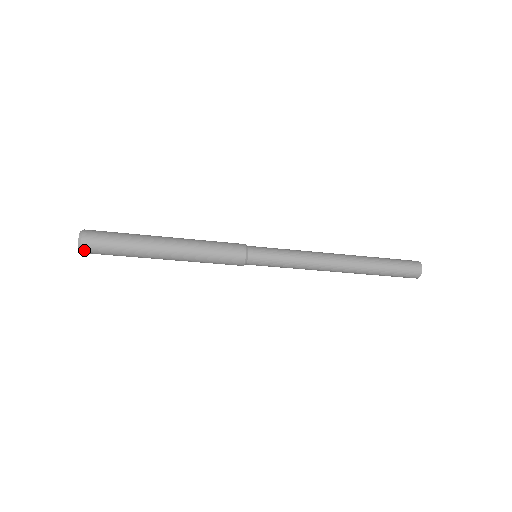
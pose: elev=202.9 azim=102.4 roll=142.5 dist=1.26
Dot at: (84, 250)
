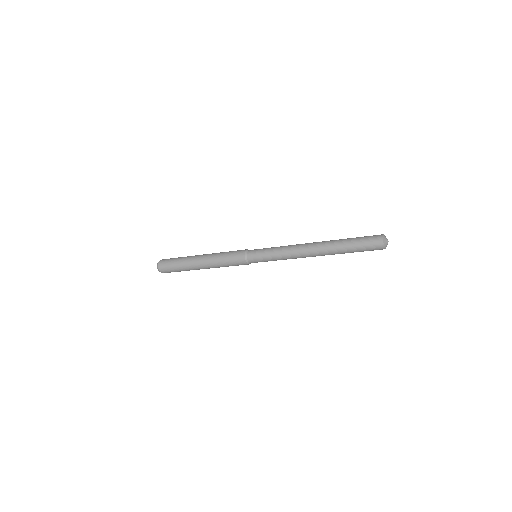
Dot at: (160, 269)
